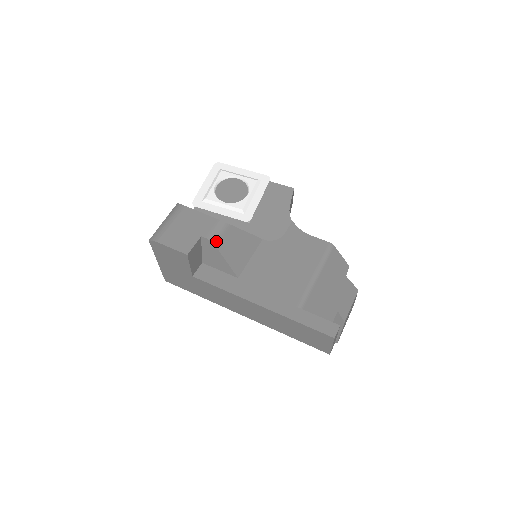
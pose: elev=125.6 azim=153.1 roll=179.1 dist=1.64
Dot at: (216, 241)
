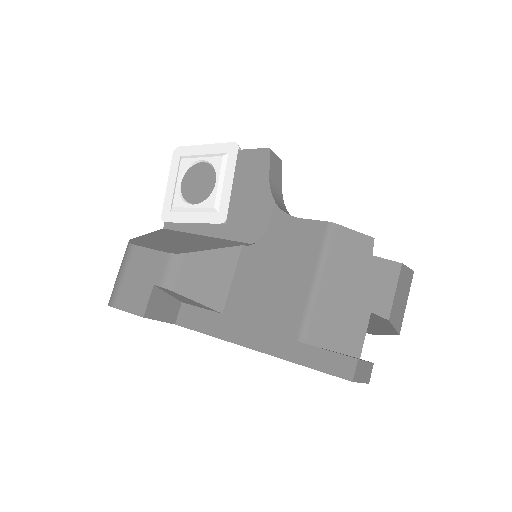
Dot at: (172, 285)
